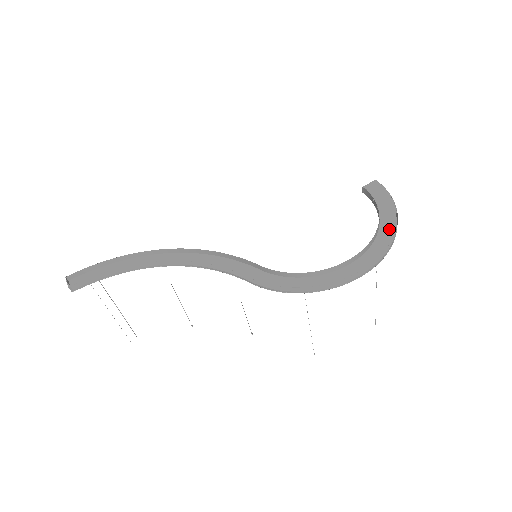
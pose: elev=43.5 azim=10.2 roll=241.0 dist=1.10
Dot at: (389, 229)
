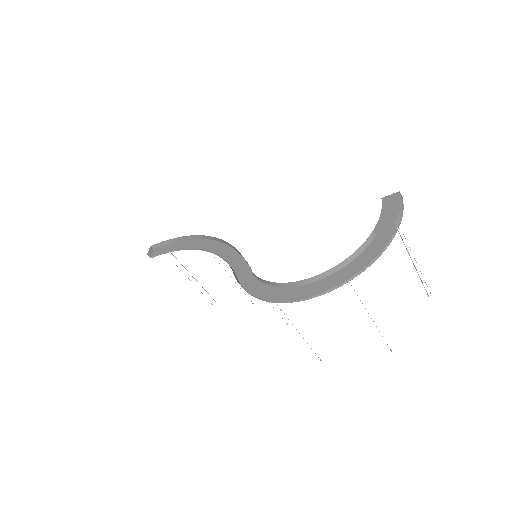
Dot at: (372, 252)
